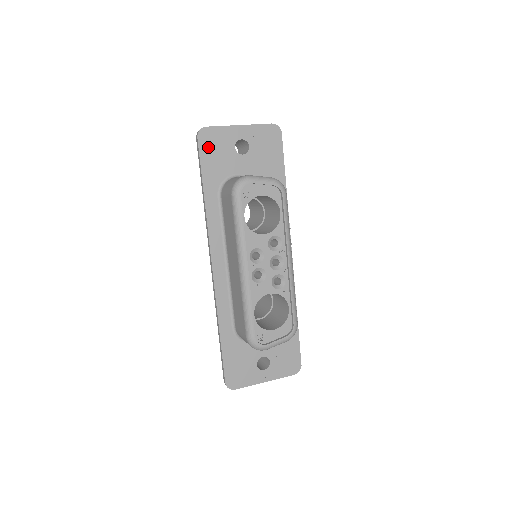
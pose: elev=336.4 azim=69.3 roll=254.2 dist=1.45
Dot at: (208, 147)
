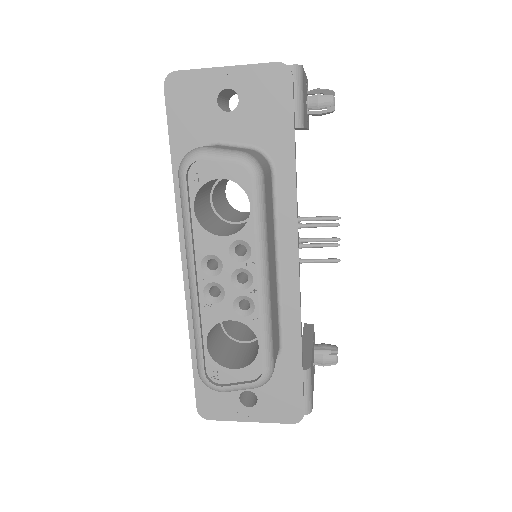
Dot at: (178, 101)
